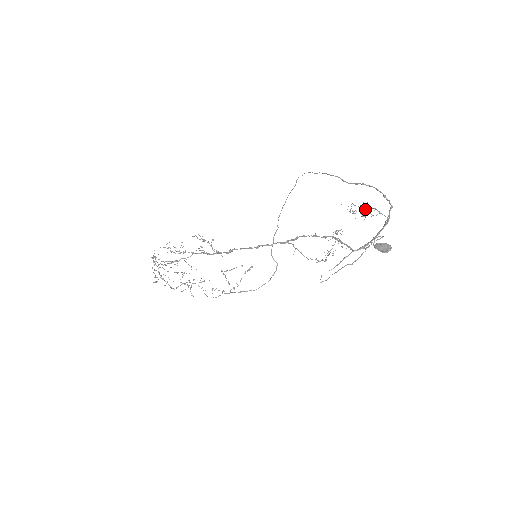
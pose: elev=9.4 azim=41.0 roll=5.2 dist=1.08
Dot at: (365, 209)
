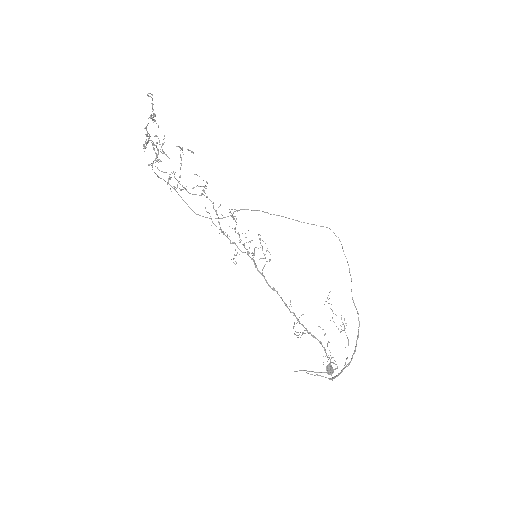
Dot at: (343, 330)
